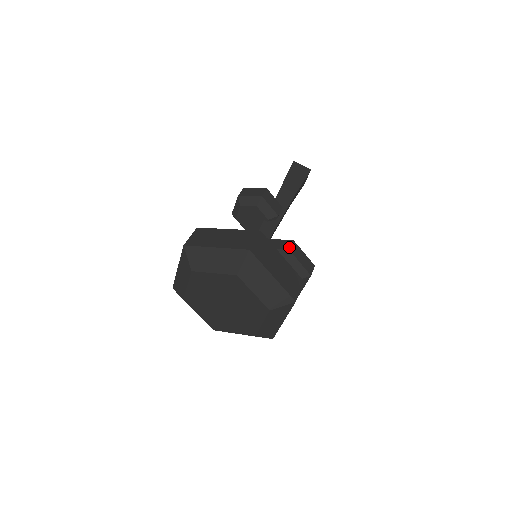
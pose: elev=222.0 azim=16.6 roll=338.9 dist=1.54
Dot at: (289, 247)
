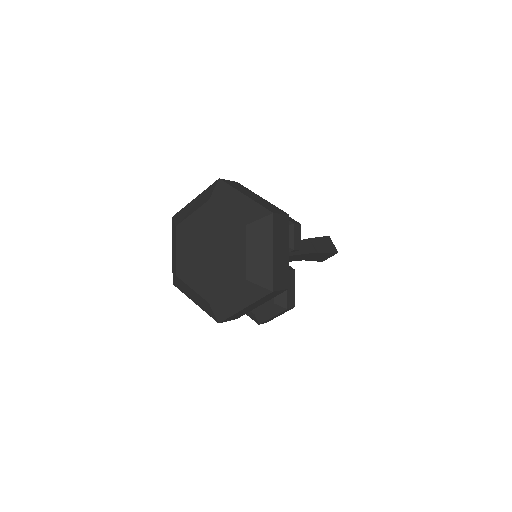
Dot at: (289, 269)
